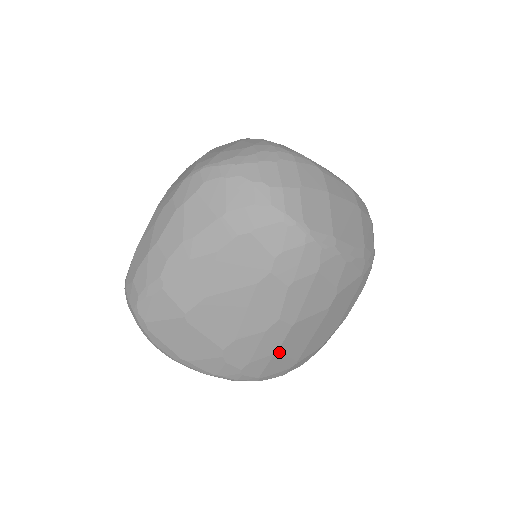
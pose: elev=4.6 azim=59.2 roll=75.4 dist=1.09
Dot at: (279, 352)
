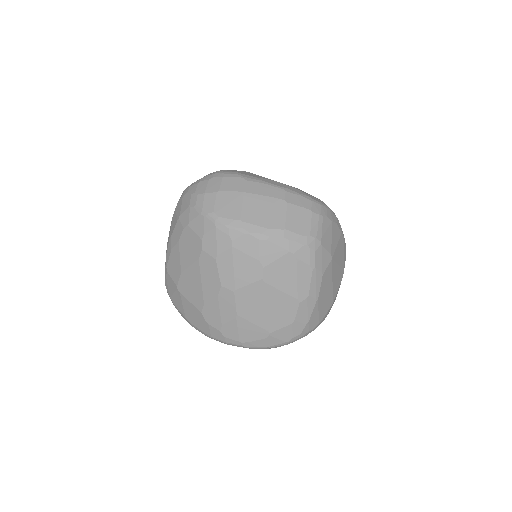
Dot at: (240, 317)
